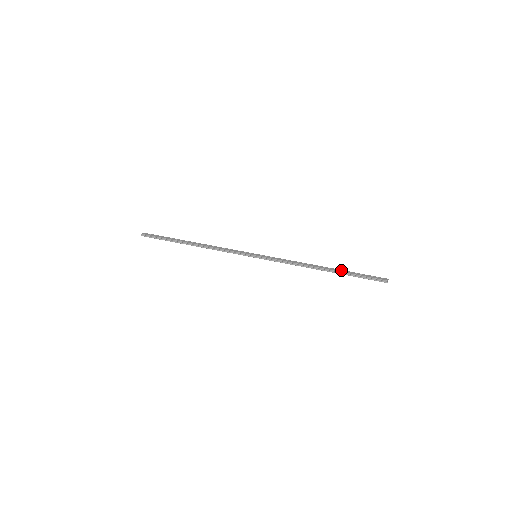
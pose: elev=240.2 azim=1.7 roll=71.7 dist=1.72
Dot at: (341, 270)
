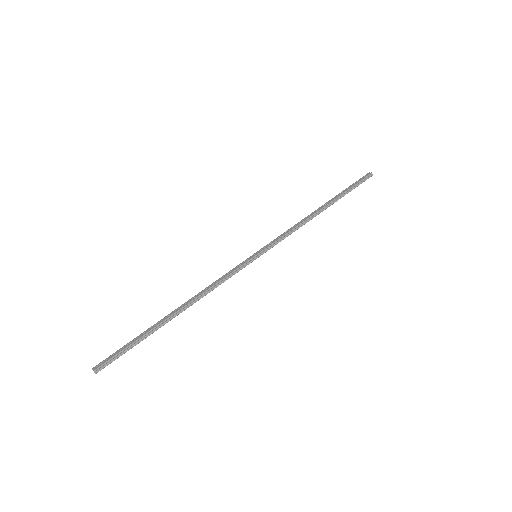
Dot at: (334, 197)
